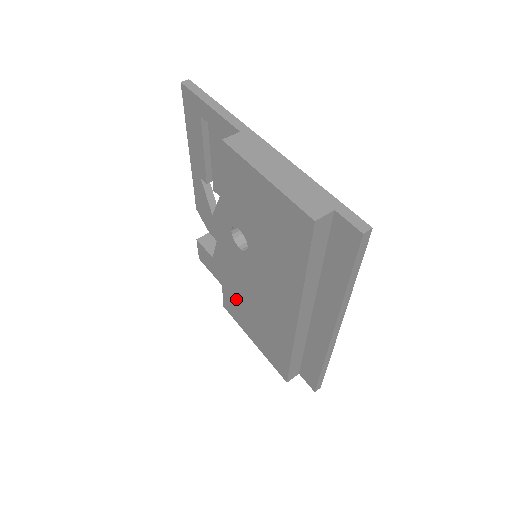
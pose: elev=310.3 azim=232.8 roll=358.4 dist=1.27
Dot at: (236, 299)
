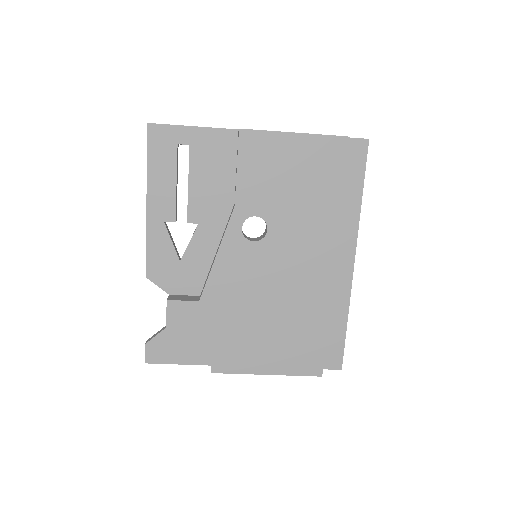
Dot at: (240, 329)
